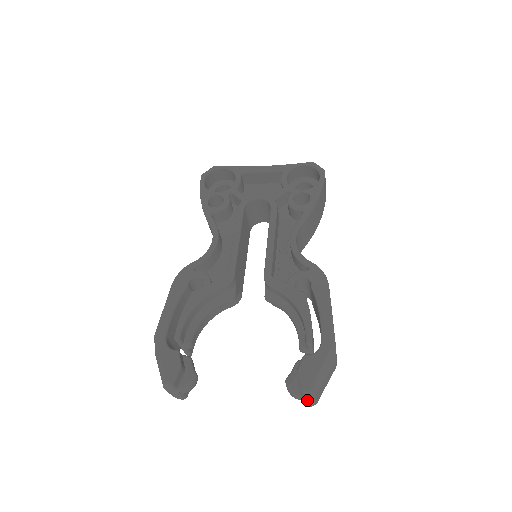
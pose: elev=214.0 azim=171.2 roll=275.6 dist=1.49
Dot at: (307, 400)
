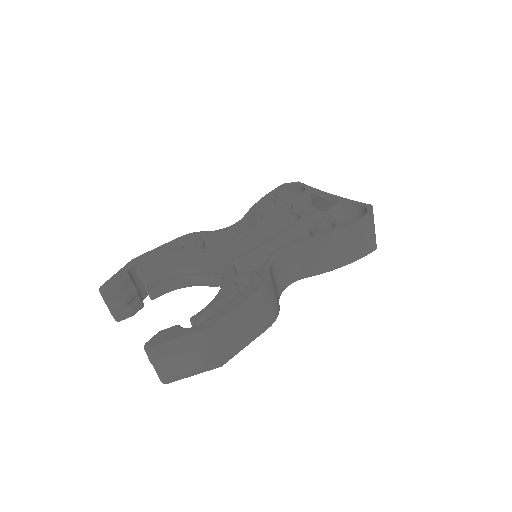
Dot at: (153, 365)
